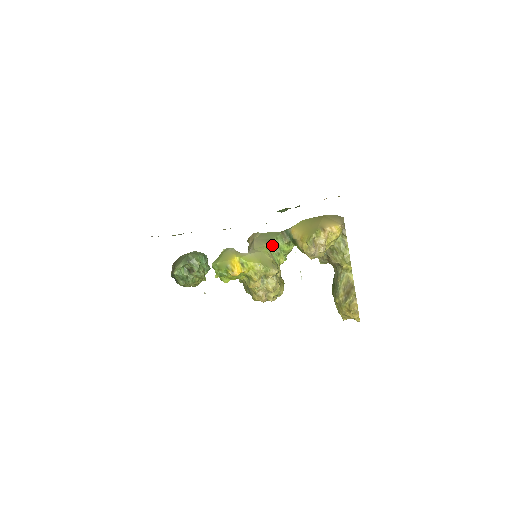
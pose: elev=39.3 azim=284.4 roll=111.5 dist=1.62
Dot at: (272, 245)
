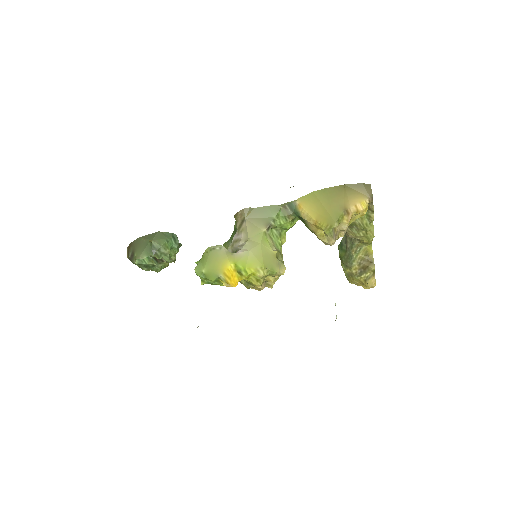
Dot at: (272, 227)
